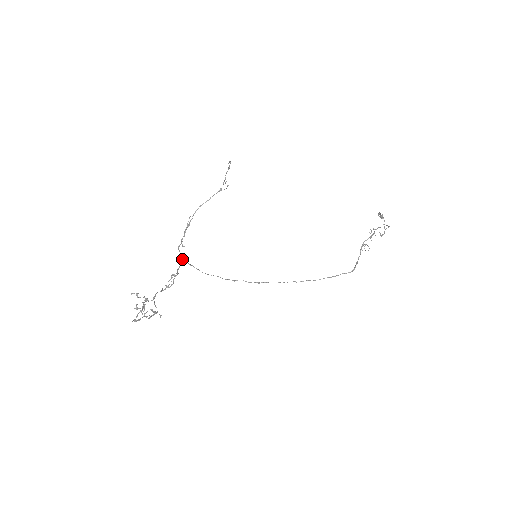
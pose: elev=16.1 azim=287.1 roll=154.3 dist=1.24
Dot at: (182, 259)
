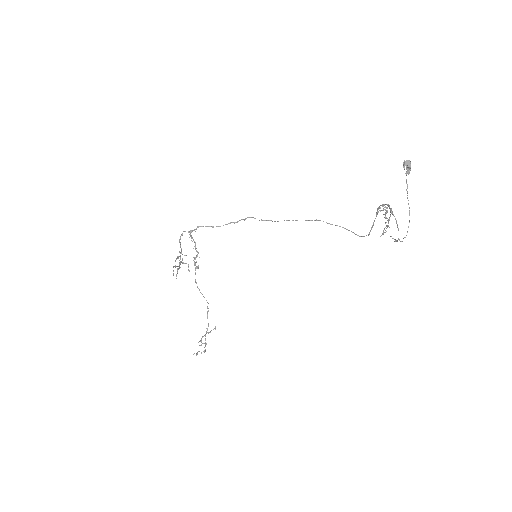
Dot at: (189, 232)
